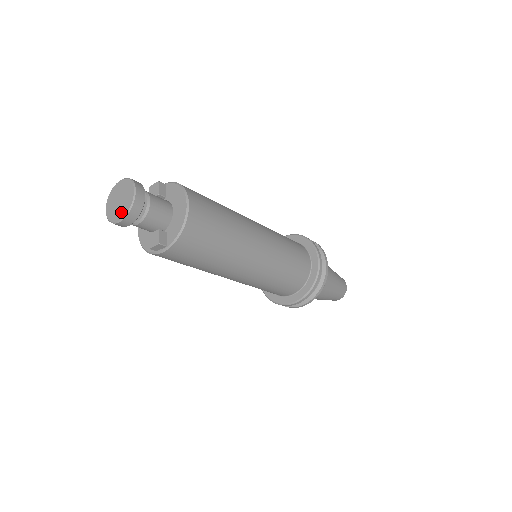
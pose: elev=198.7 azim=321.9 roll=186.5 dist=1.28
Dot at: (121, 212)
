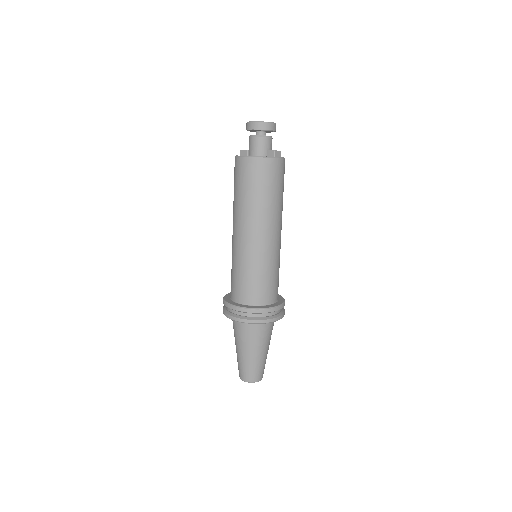
Dot at: occluded
